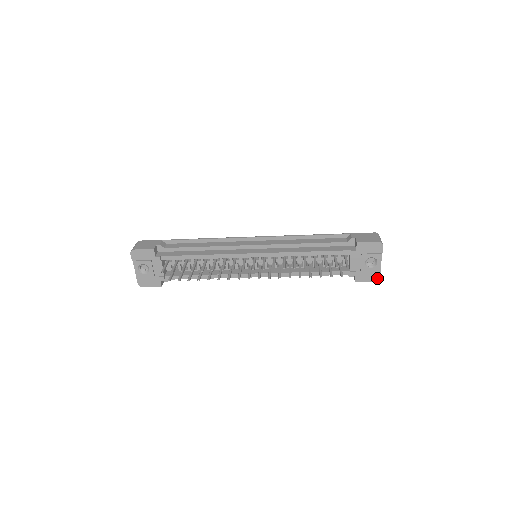
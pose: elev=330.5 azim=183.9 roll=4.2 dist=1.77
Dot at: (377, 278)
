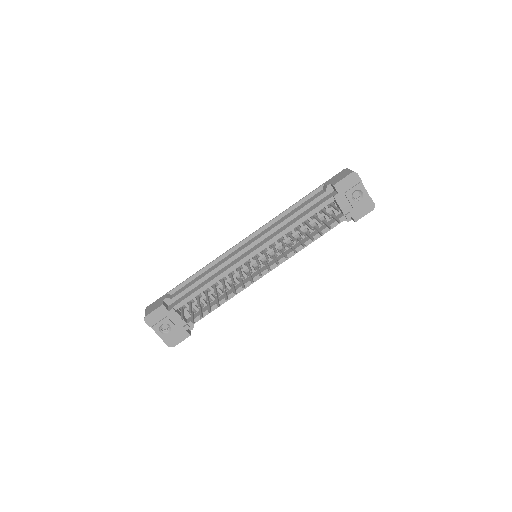
Dot at: (372, 206)
